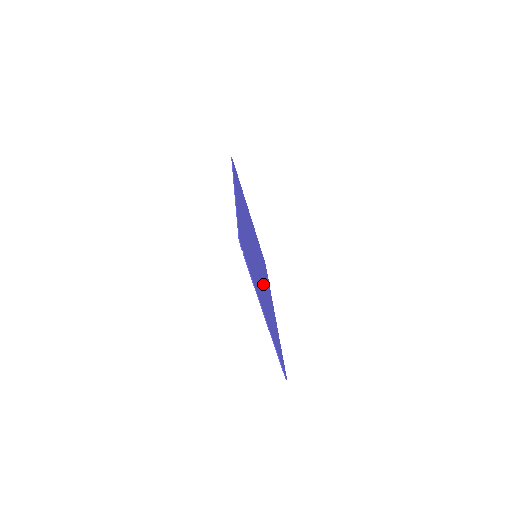
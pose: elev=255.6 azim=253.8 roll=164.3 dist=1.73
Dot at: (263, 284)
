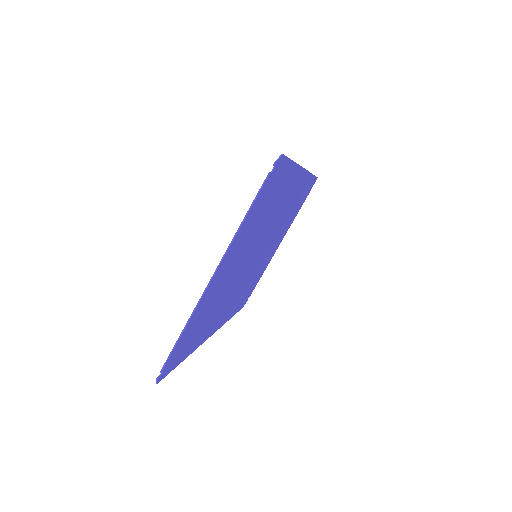
Dot at: (236, 282)
